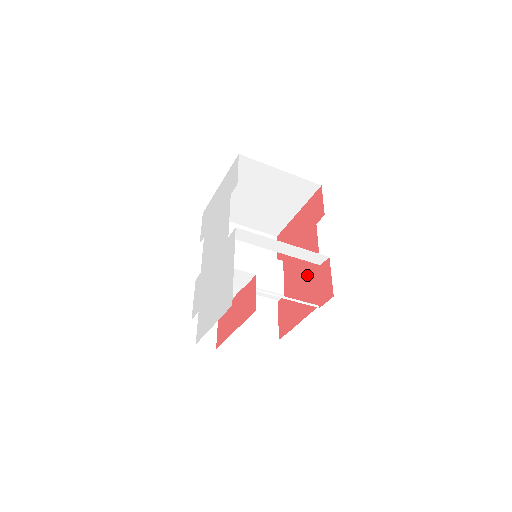
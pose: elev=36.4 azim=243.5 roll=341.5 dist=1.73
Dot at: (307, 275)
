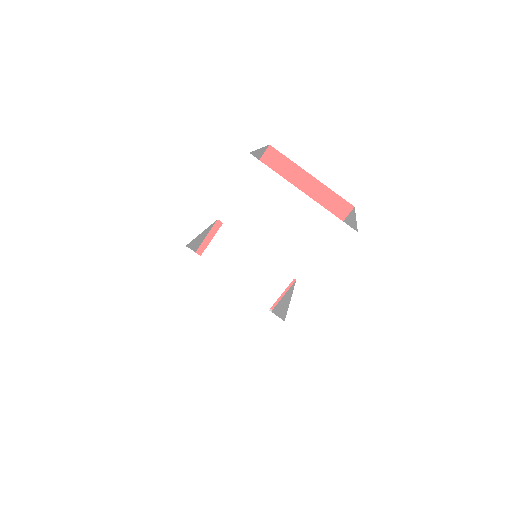
Dot at: occluded
